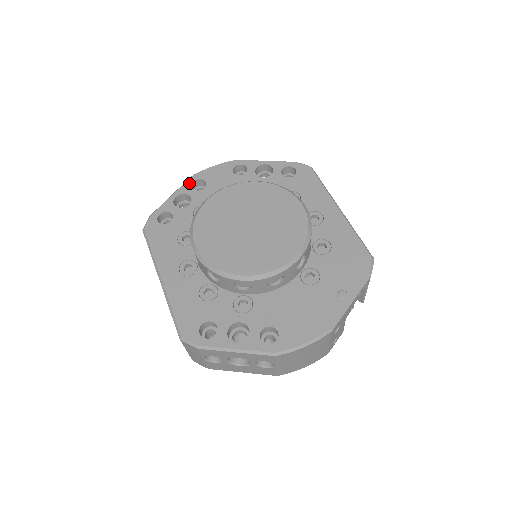
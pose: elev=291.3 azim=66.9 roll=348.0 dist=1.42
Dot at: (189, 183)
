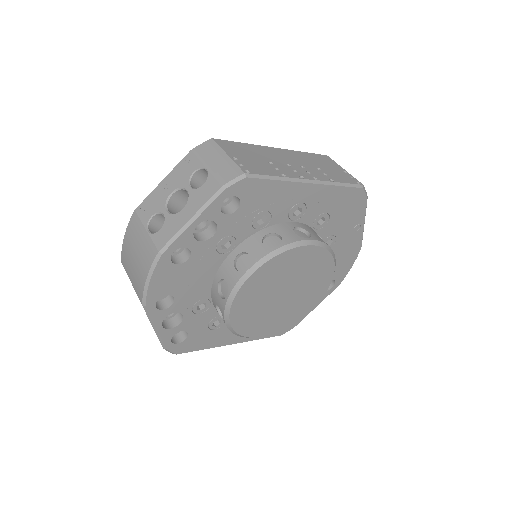
Dot at: (154, 312)
